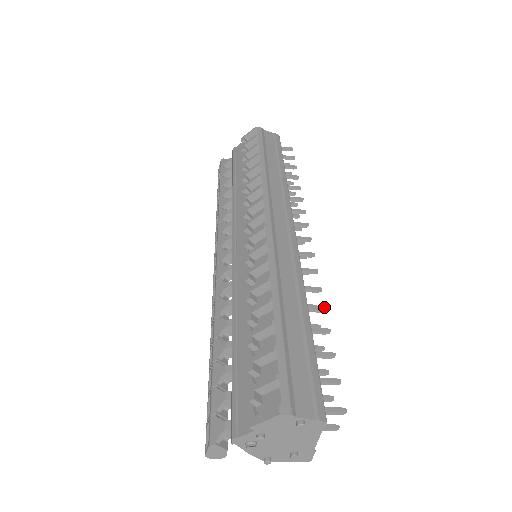
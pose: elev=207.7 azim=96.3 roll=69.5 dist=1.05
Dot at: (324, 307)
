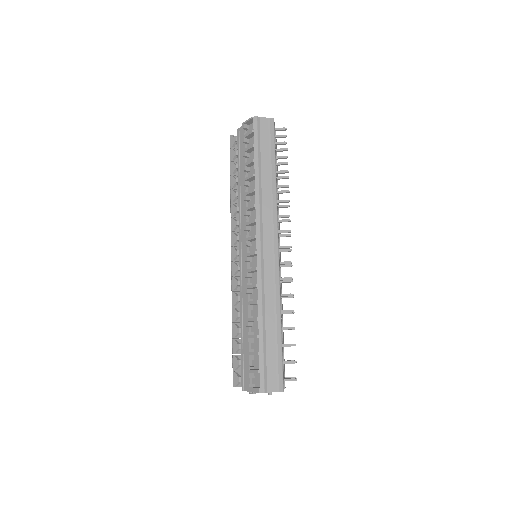
Dot at: (293, 310)
